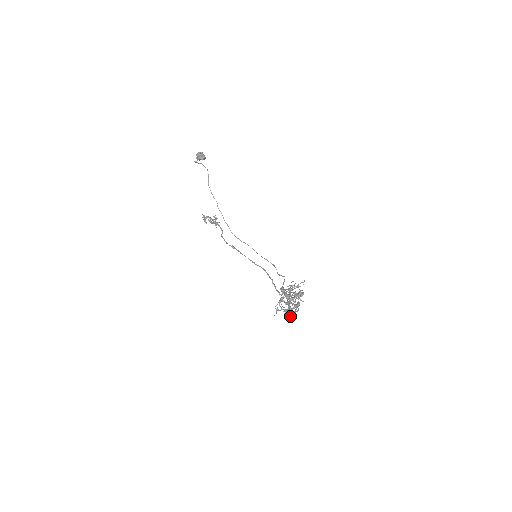
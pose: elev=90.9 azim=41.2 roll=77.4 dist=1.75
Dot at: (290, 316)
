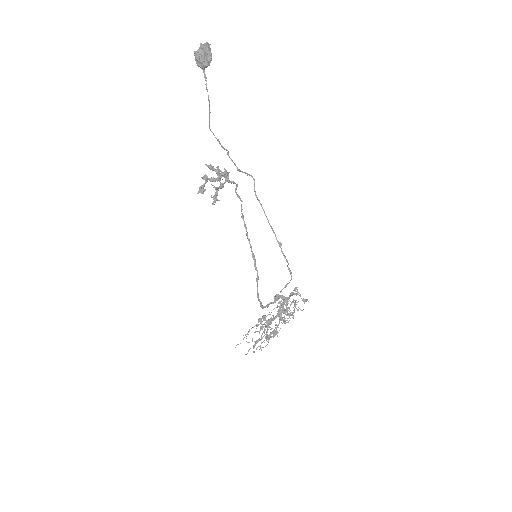
Dot at: (267, 332)
